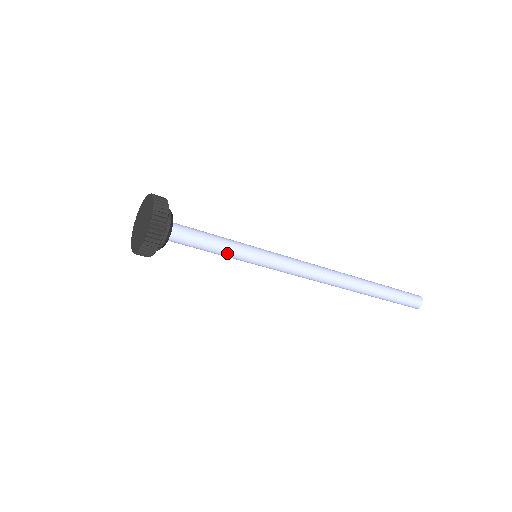
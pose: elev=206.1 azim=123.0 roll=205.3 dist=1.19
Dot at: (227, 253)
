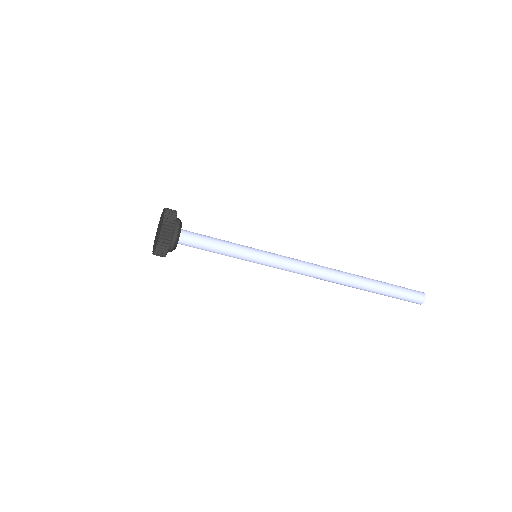
Dot at: (228, 254)
